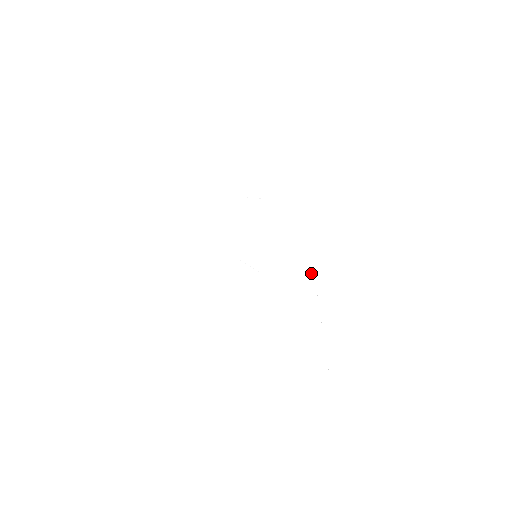
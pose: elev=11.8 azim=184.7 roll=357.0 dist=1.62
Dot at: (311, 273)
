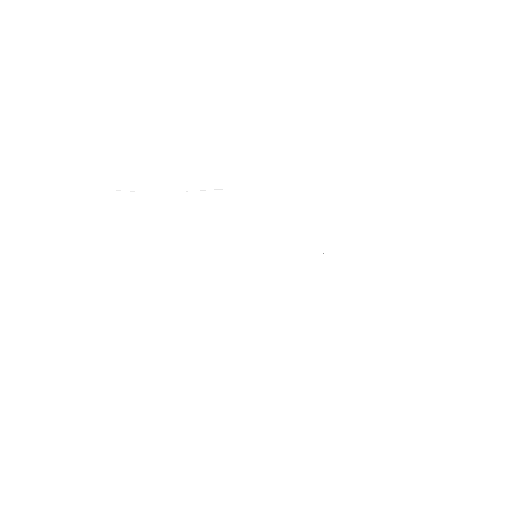
Dot at: (324, 266)
